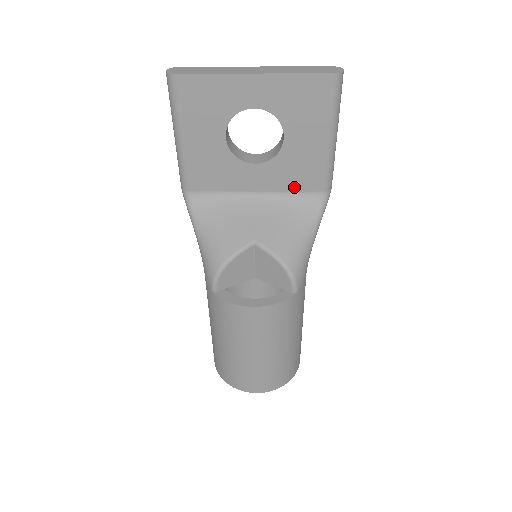
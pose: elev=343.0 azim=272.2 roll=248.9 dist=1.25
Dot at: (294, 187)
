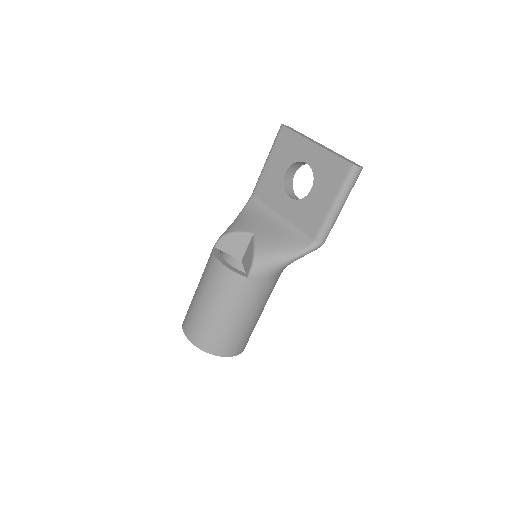
Dot at: (301, 226)
